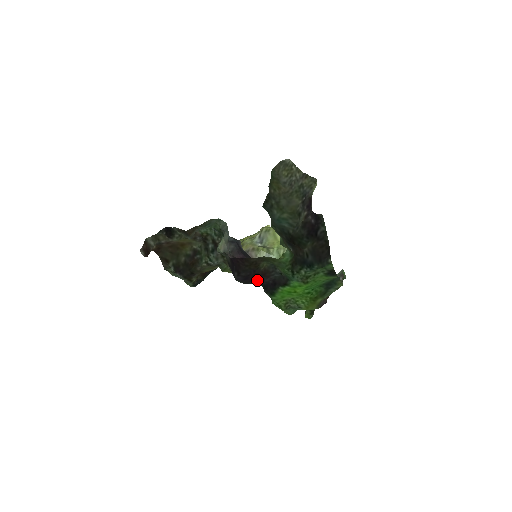
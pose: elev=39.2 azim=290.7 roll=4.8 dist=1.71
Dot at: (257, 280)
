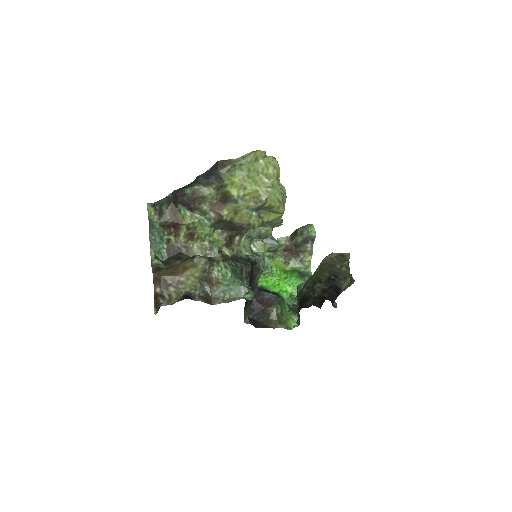
Dot at: (259, 300)
